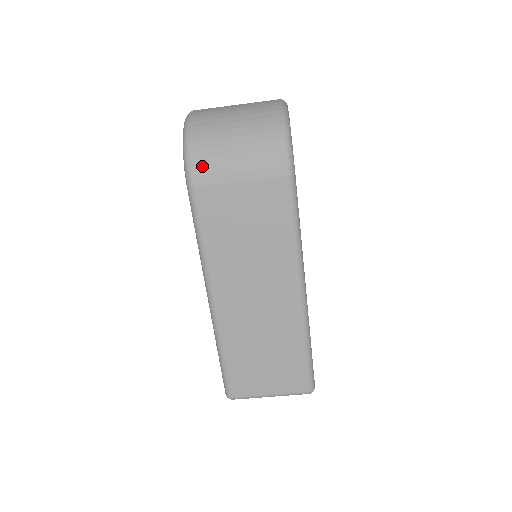
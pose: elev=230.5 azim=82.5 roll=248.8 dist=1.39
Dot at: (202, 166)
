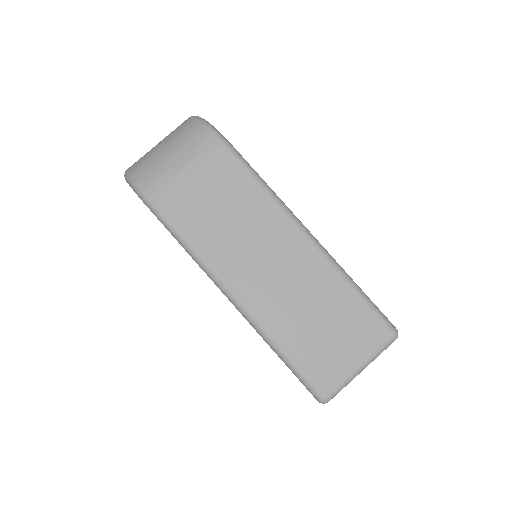
Dot at: (151, 183)
